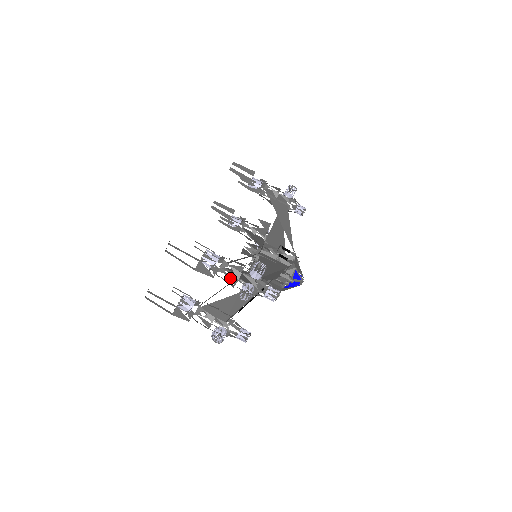
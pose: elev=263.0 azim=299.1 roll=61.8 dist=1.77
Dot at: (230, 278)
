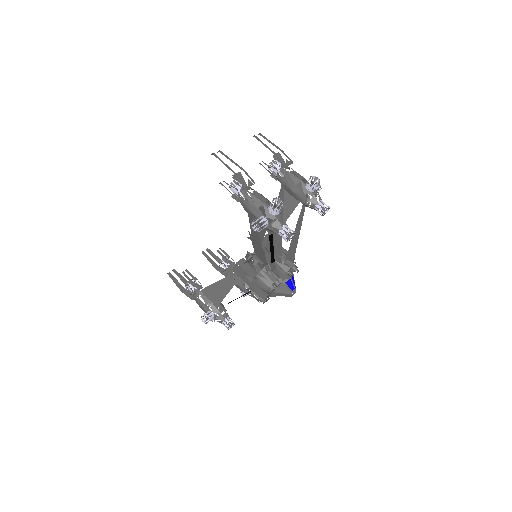
Dot at: (298, 175)
